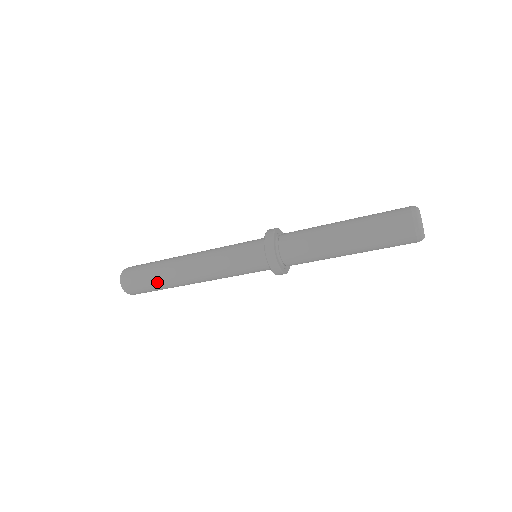
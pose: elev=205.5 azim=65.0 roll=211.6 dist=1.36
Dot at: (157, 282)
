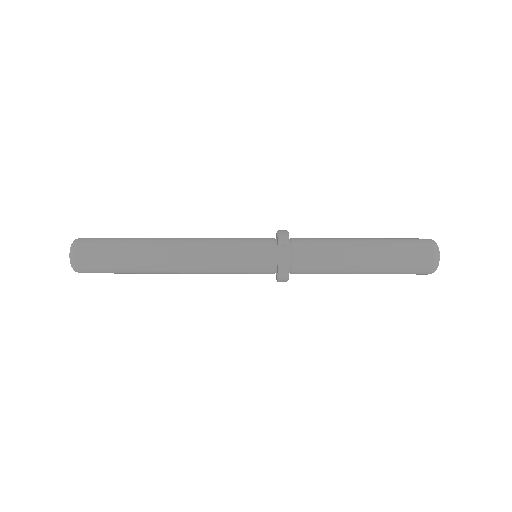
Dot at: (130, 273)
